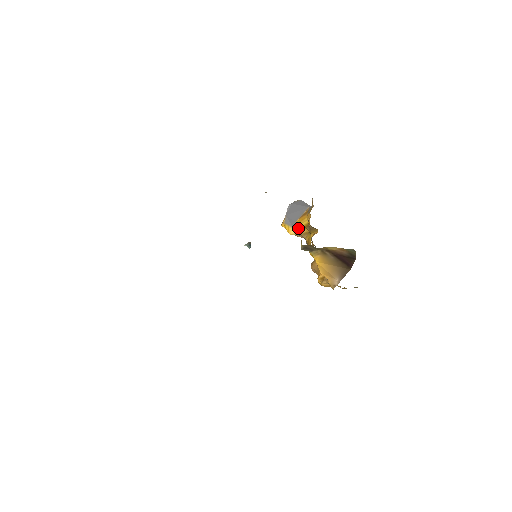
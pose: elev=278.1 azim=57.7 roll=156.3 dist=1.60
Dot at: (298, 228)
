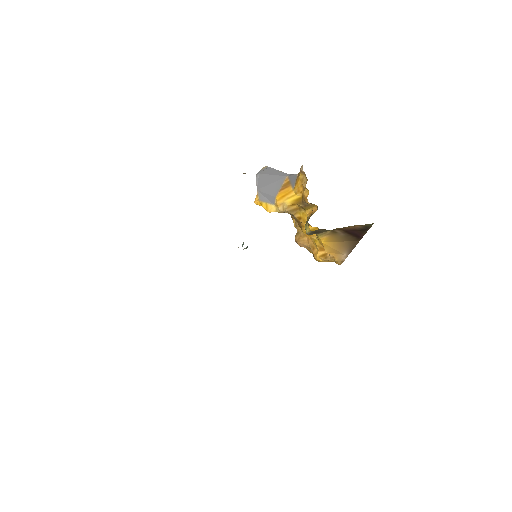
Dot at: (283, 205)
